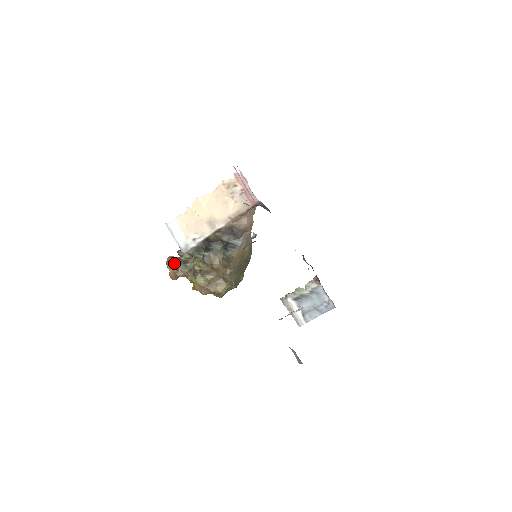
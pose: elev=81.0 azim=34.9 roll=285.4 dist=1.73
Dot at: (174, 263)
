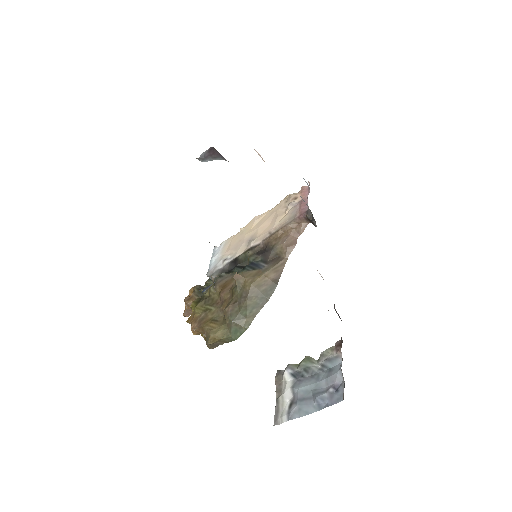
Dot at: (193, 288)
